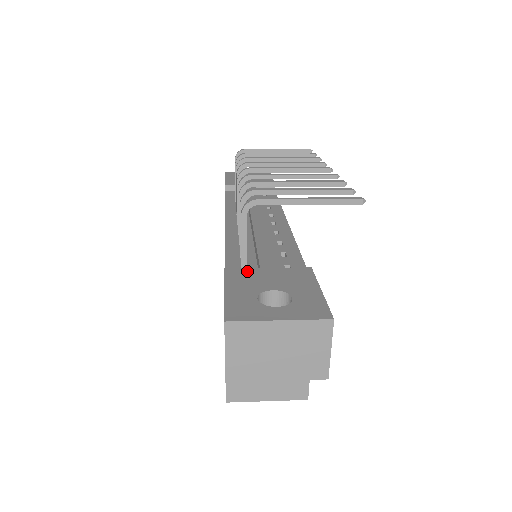
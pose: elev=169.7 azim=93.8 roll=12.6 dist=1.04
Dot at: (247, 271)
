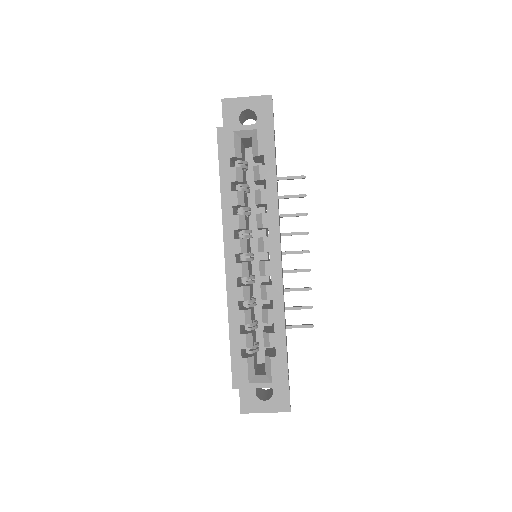
Dot at: occluded
